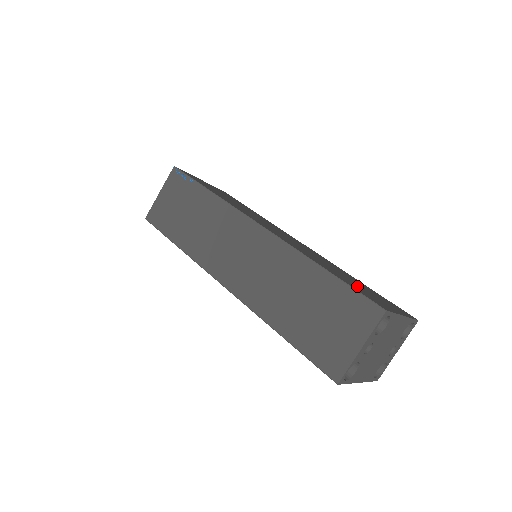
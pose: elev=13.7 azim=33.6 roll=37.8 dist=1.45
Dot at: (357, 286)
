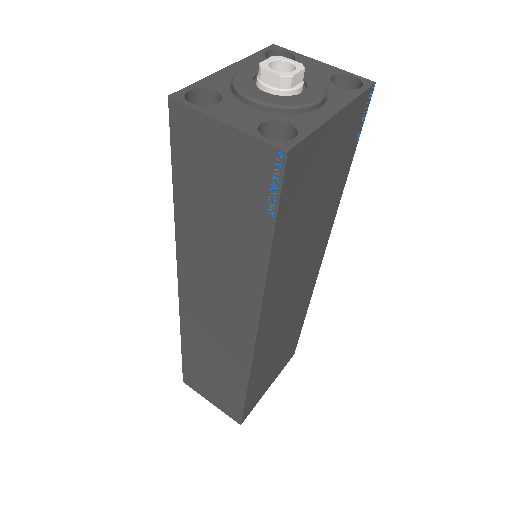
Dot at: (265, 378)
